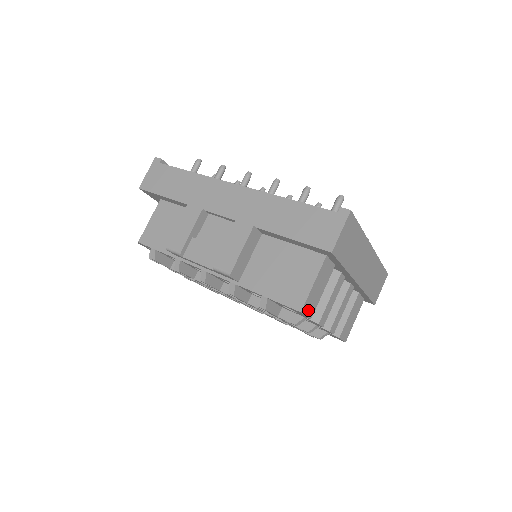
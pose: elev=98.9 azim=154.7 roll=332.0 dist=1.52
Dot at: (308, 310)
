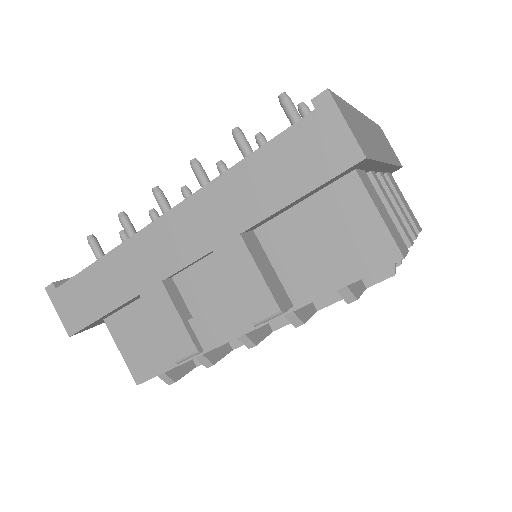
Dot at: (401, 247)
